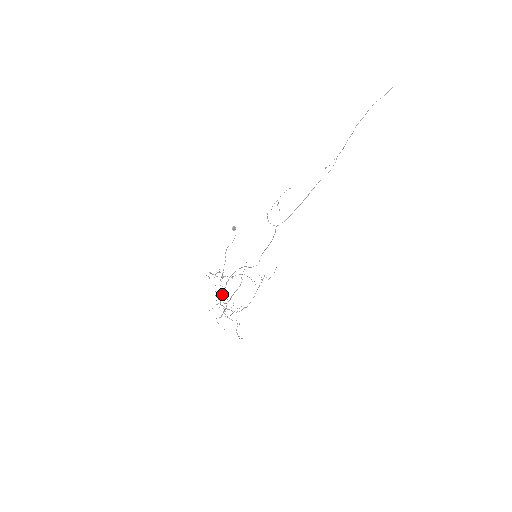
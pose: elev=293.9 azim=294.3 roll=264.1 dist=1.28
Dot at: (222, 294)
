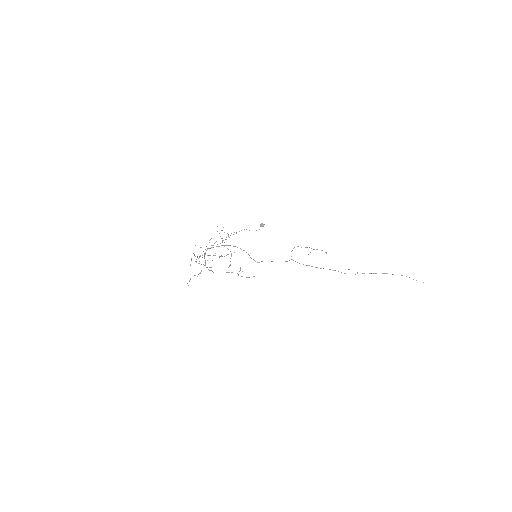
Dot at: (212, 247)
